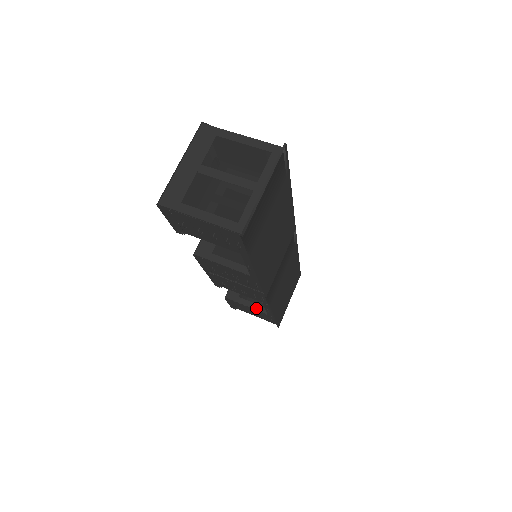
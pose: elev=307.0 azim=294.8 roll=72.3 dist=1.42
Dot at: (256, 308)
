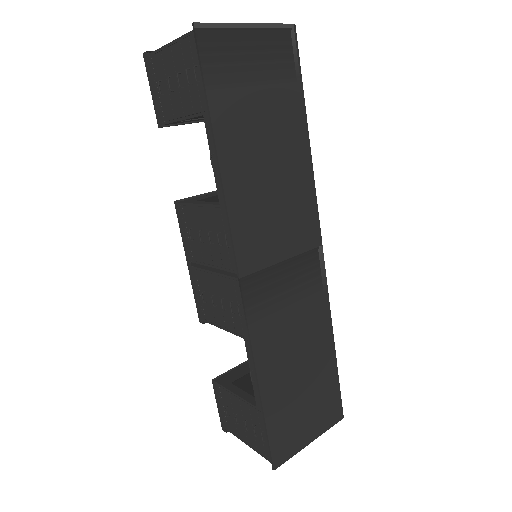
Dot at: (245, 397)
